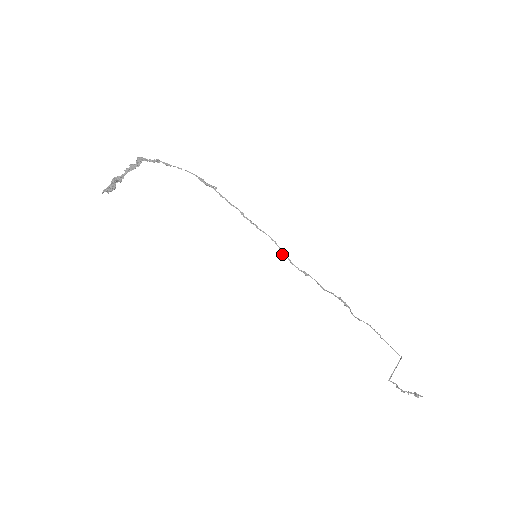
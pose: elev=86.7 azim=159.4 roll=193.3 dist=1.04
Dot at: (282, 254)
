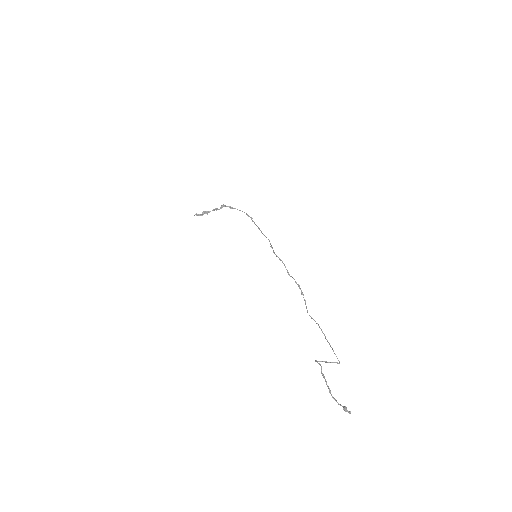
Dot at: occluded
